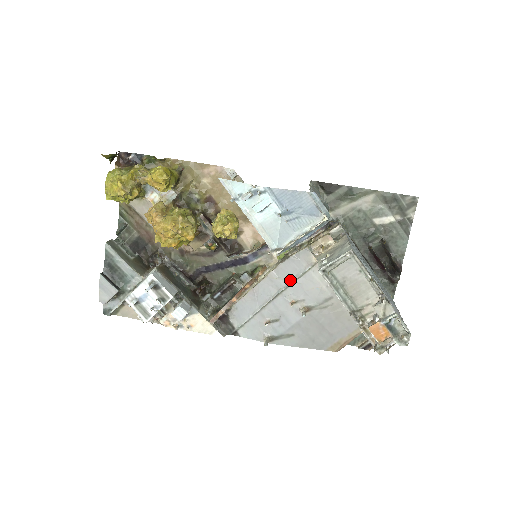
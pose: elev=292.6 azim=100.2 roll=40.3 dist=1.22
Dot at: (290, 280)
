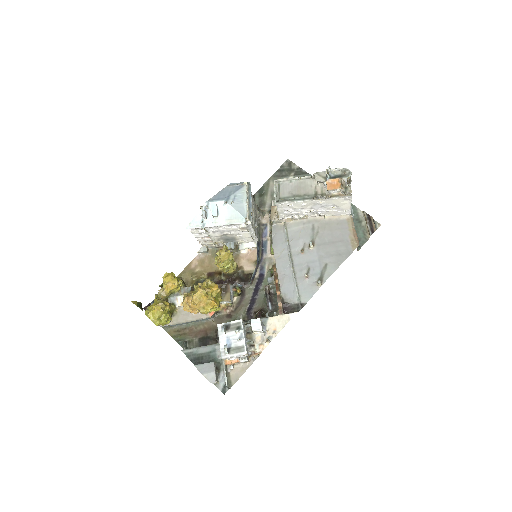
Dot at: (286, 246)
